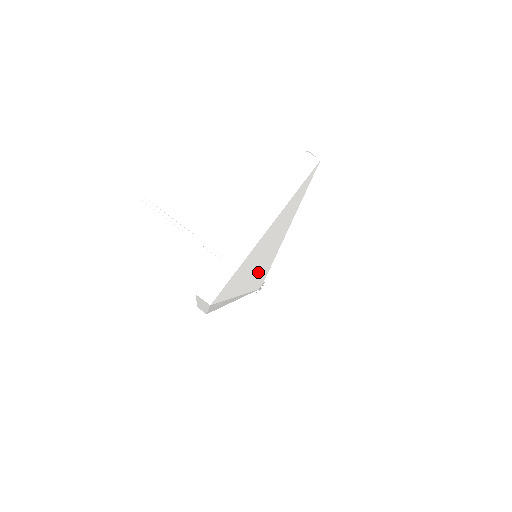
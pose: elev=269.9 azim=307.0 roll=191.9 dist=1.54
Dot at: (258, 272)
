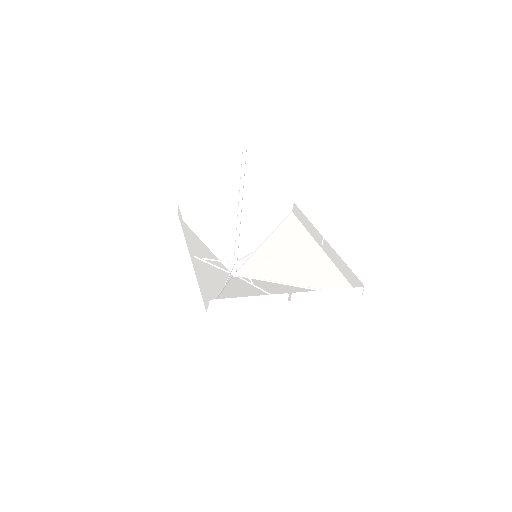
Dot at: (248, 287)
